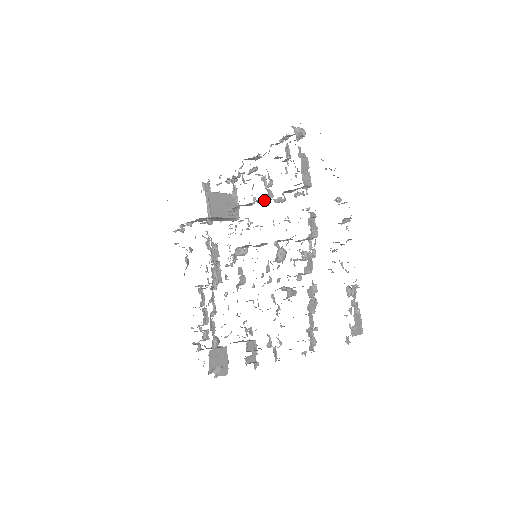
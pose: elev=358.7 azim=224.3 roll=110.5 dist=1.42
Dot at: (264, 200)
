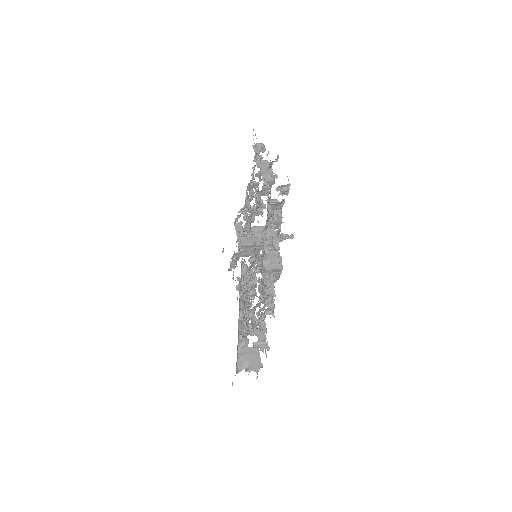
Dot at: occluded
